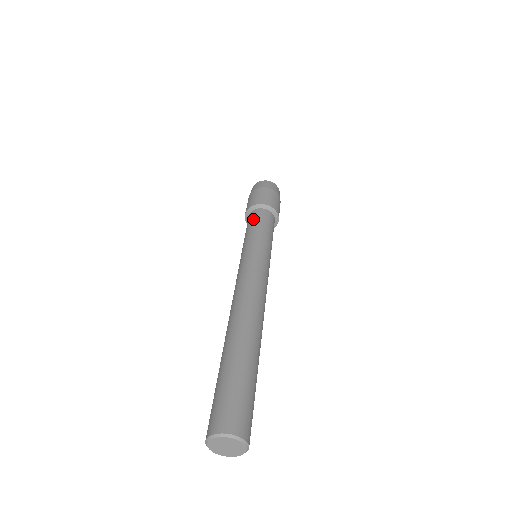
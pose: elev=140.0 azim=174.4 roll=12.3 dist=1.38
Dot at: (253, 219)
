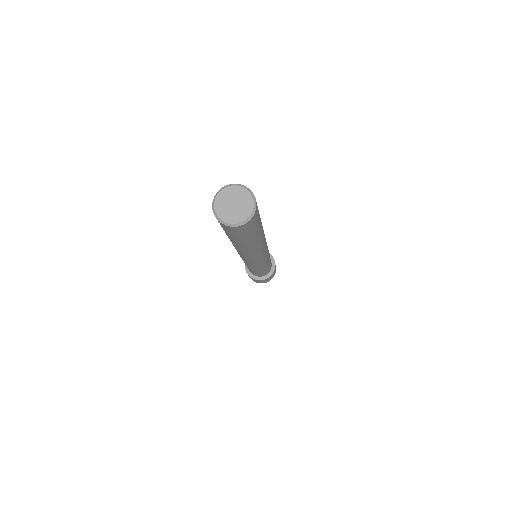
Dot at: occluded
